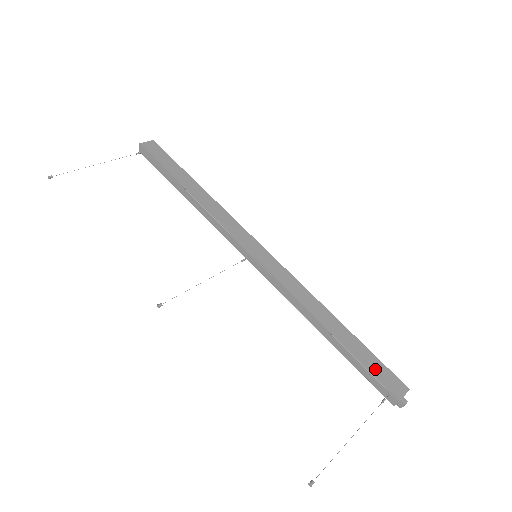
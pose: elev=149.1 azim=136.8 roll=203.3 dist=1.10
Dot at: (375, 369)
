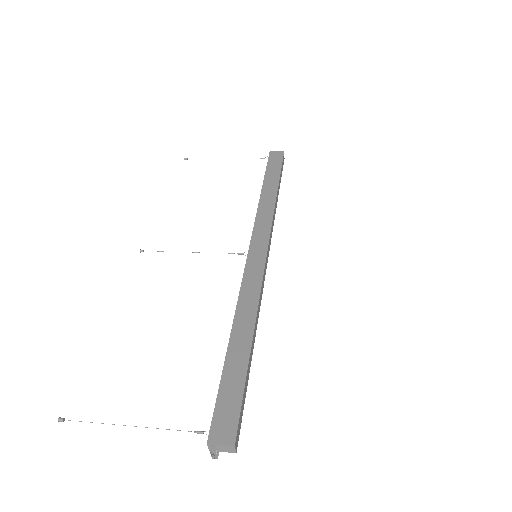
Dot at: (226, 399)
